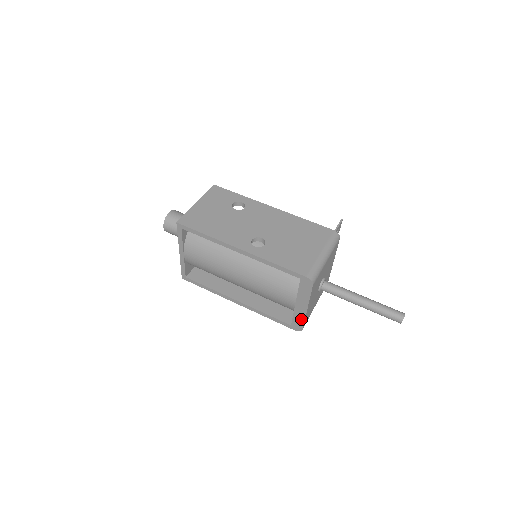
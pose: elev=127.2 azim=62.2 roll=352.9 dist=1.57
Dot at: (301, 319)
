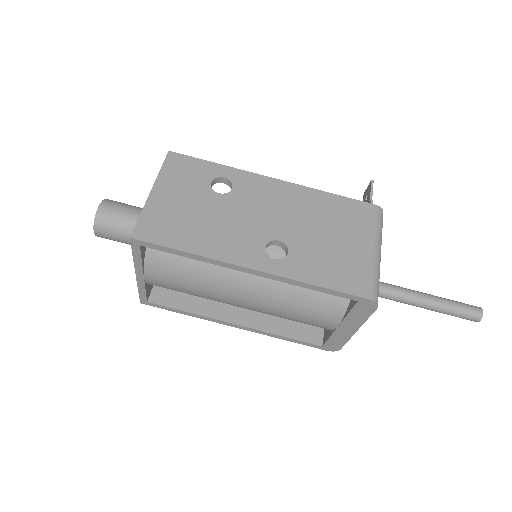
Dot at: (342, 341)
